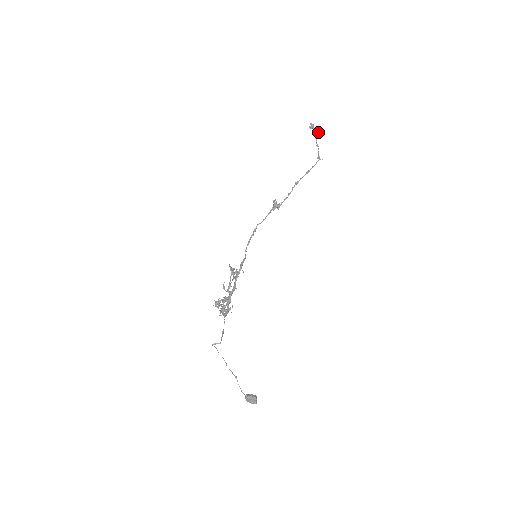
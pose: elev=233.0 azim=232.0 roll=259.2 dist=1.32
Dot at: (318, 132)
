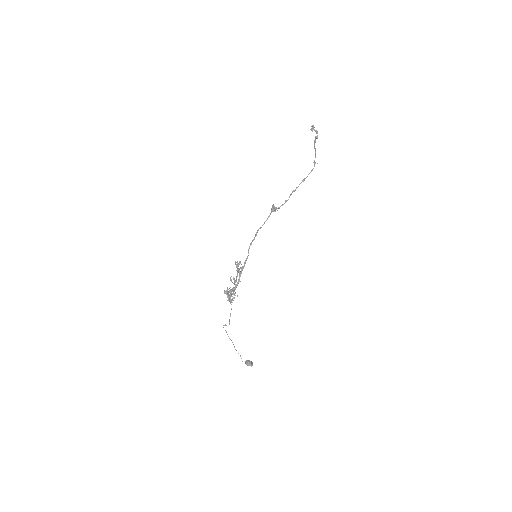
Dot at: (317, 138)
